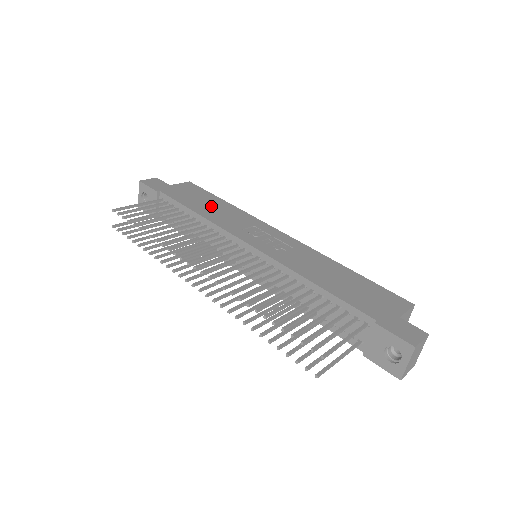
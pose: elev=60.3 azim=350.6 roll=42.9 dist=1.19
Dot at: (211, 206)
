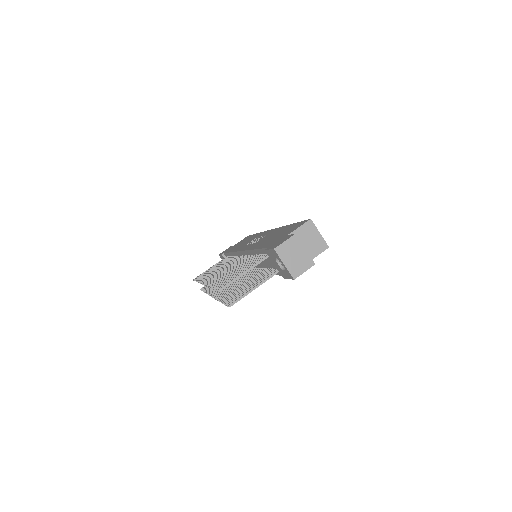
Dot at: occluded
